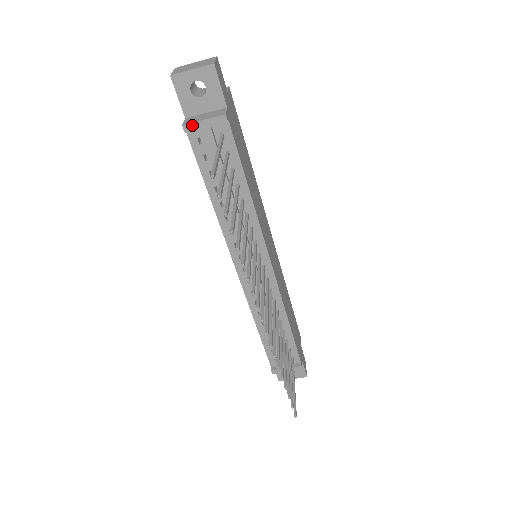
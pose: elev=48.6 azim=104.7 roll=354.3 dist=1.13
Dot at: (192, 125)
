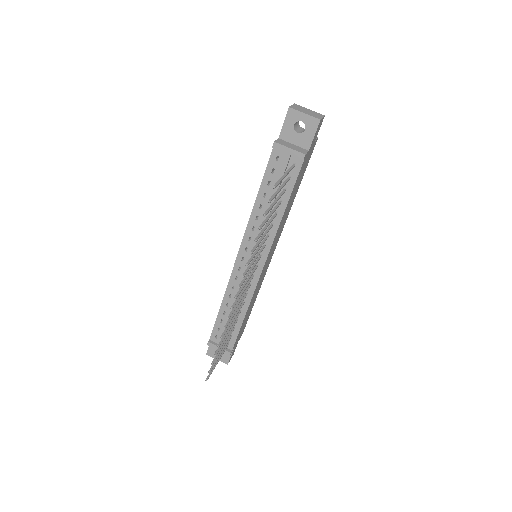
Dot at: (280, 146)
